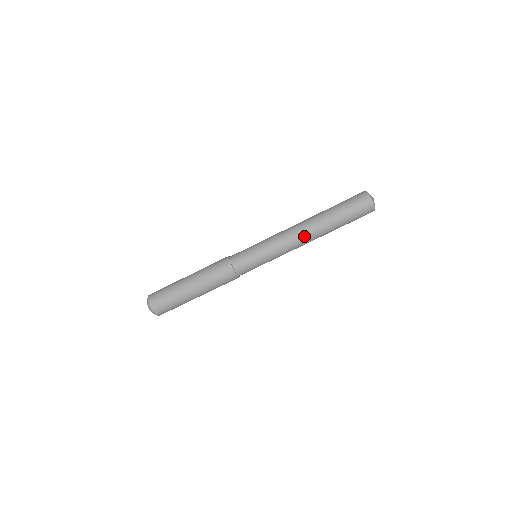
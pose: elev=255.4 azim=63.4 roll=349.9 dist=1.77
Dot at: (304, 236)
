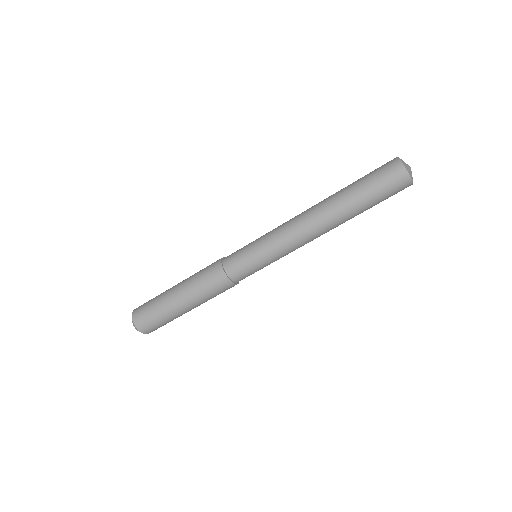
Dot at: (318, 232)
